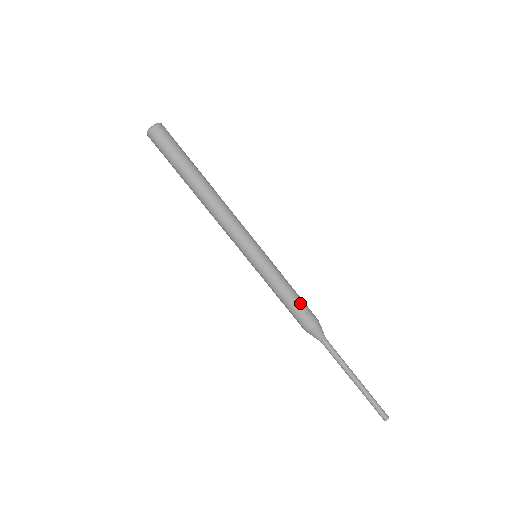
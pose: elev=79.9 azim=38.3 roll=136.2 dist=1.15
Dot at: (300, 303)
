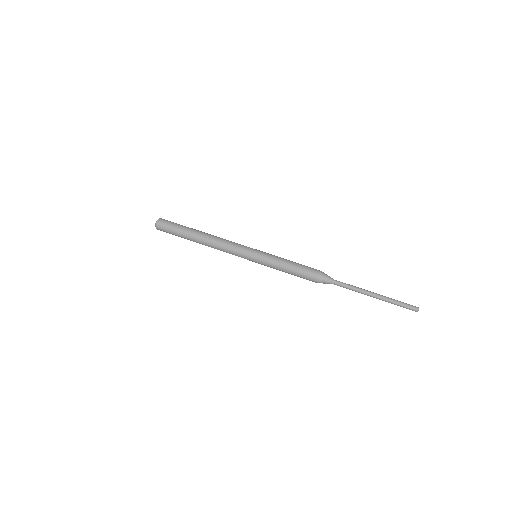
Dot at: (301, 264)
